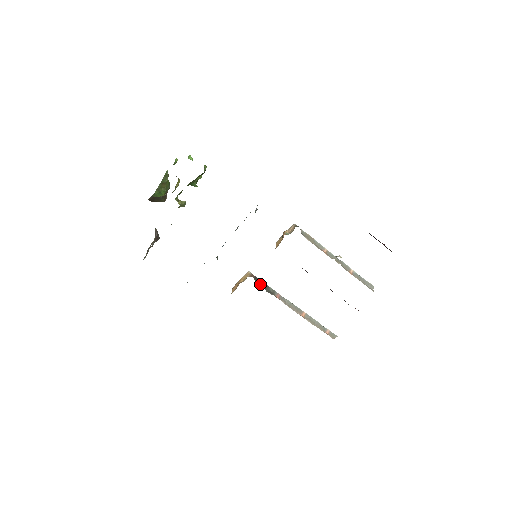
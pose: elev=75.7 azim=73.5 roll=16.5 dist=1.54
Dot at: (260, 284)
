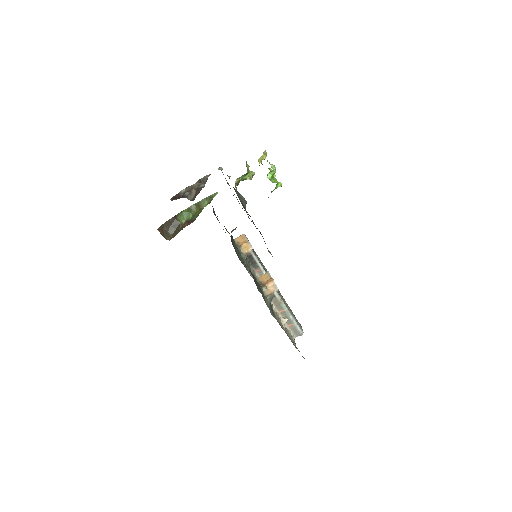
Dot at: (250, 260)
